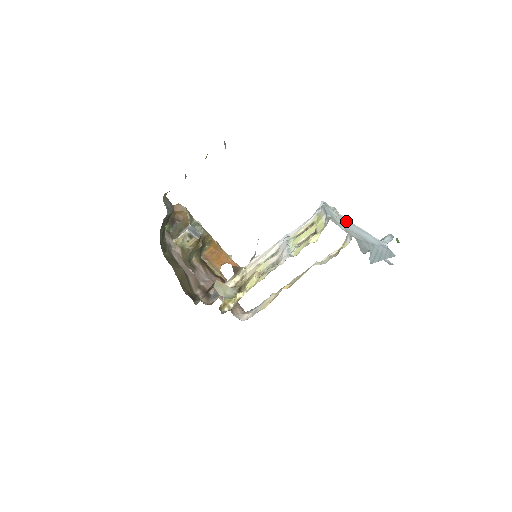
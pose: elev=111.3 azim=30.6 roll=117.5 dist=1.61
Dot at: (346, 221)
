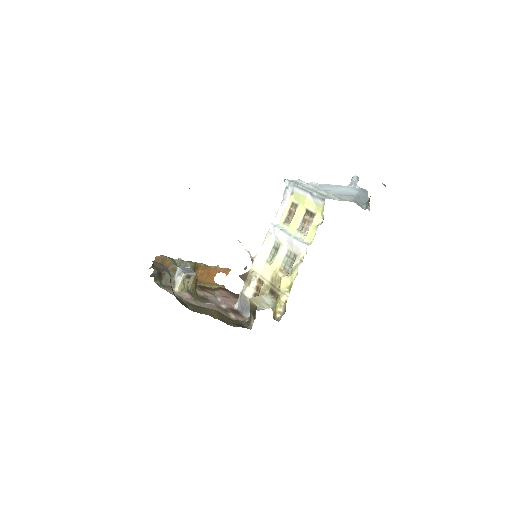
Dot at: (319, 187)
